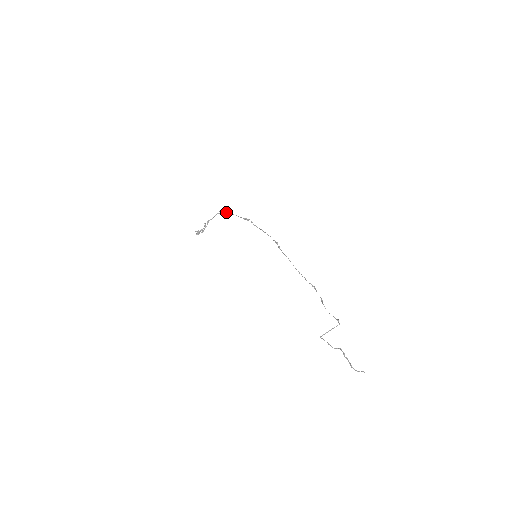
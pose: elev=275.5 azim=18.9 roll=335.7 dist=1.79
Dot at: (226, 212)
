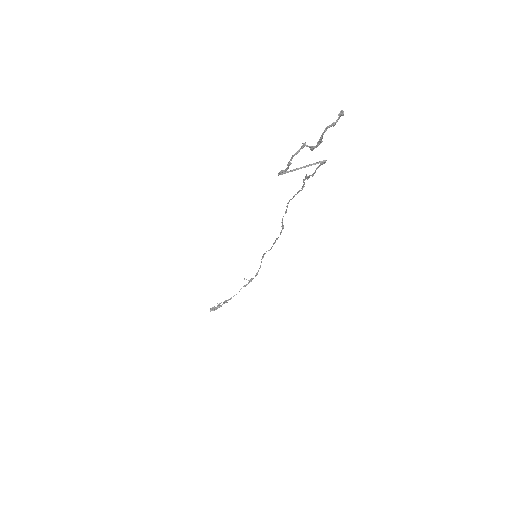
Dot at: (252, 278)
